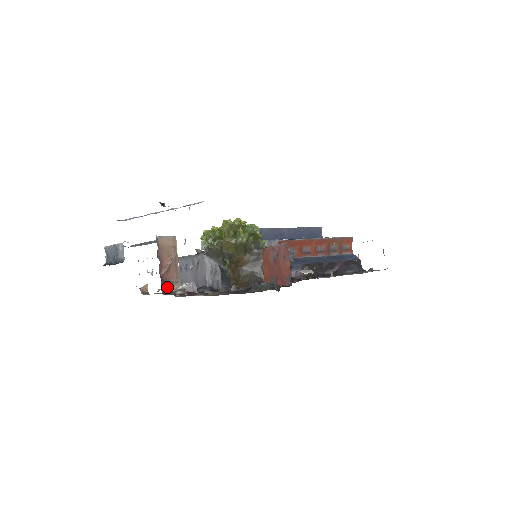
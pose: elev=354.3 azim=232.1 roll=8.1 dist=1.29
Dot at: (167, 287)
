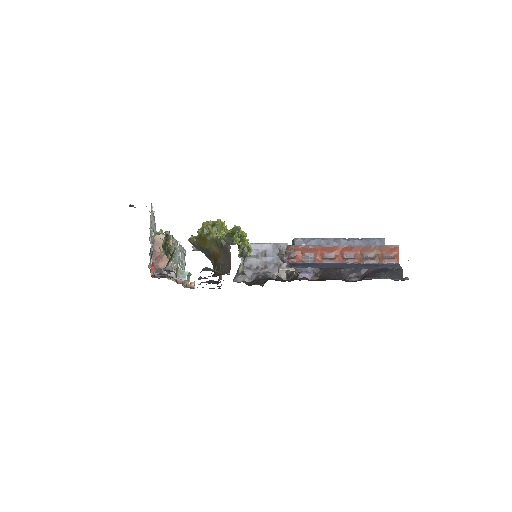
Dot at: (157, 272)
